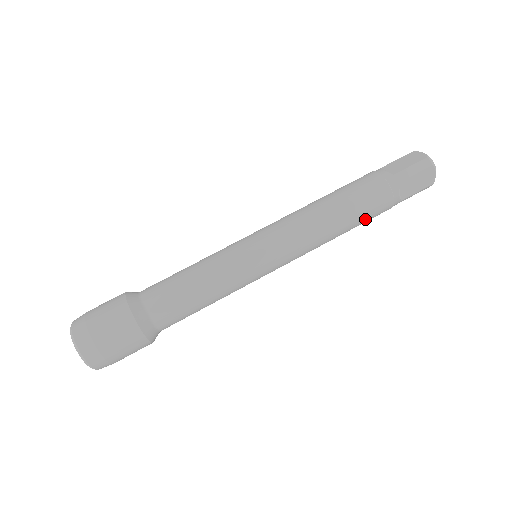
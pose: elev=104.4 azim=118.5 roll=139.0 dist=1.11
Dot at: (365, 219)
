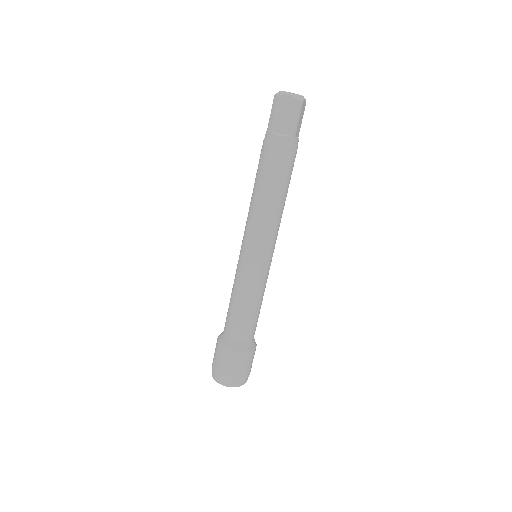
Dot at: occluded
